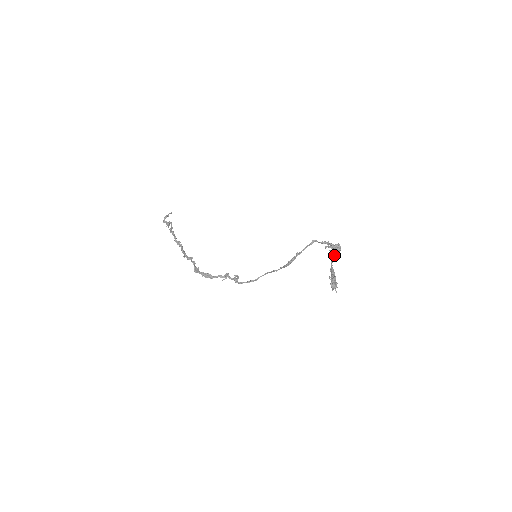
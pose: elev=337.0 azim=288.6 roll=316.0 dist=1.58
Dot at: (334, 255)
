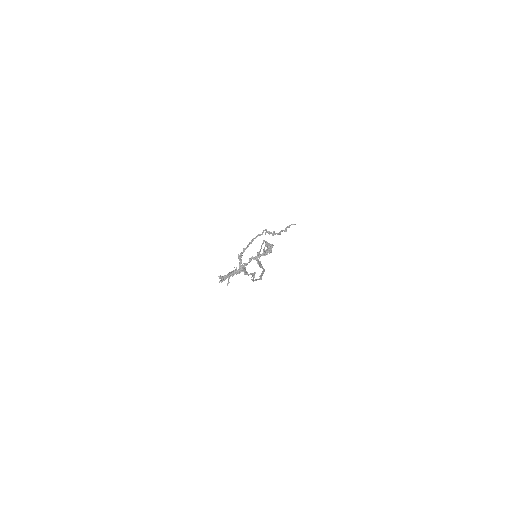
Dot at: (260, 254)
